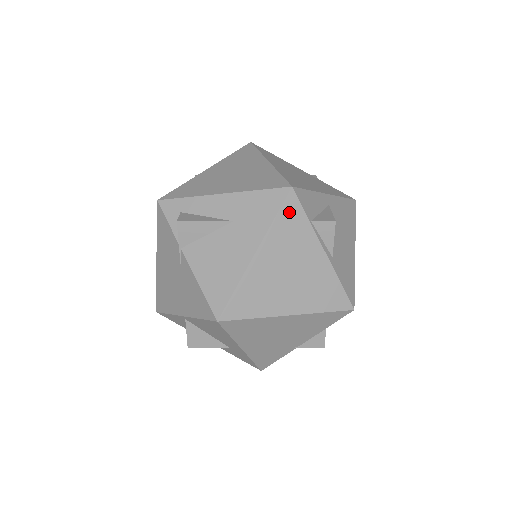
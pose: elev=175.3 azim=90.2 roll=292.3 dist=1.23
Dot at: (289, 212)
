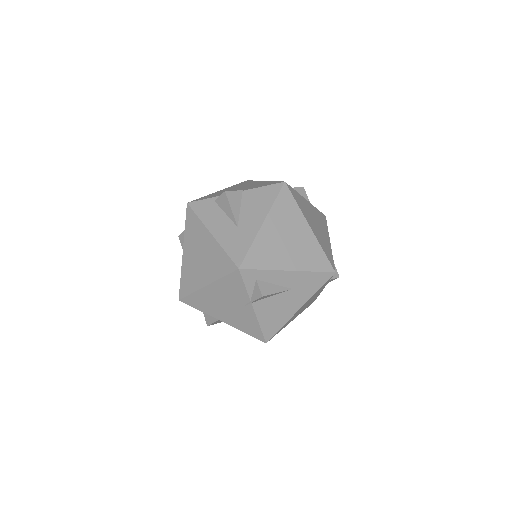
Dot at: occluded
